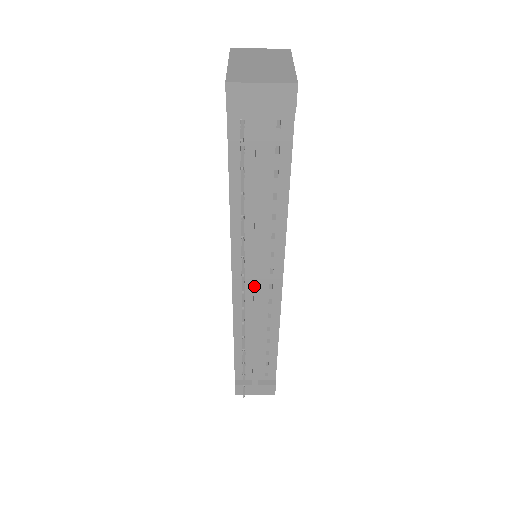
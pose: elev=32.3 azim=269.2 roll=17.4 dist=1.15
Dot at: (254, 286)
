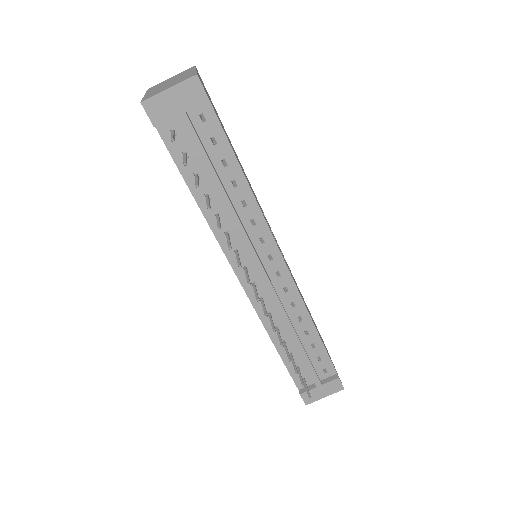
Dot at: (261, 278)
